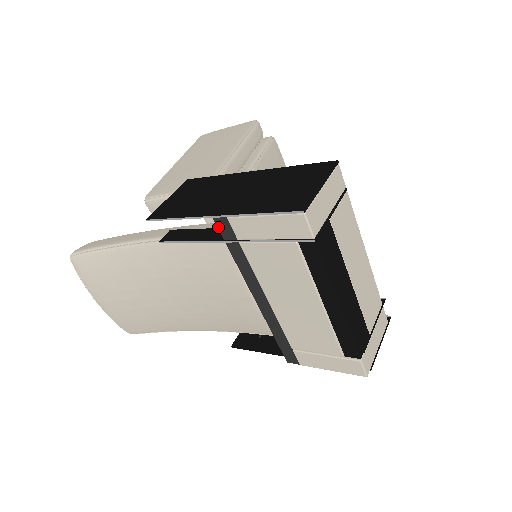
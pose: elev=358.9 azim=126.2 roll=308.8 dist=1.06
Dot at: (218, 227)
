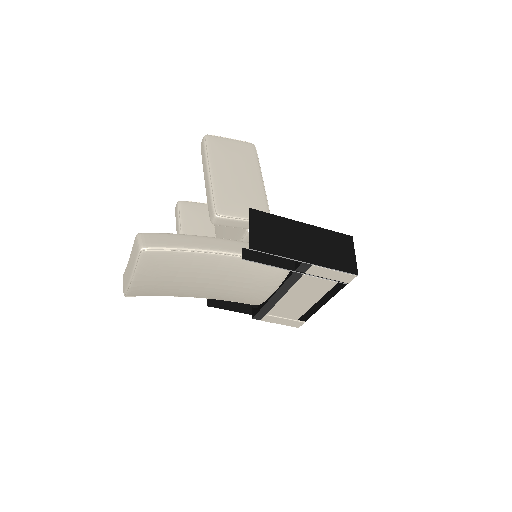
Dot at: (300, 266)
